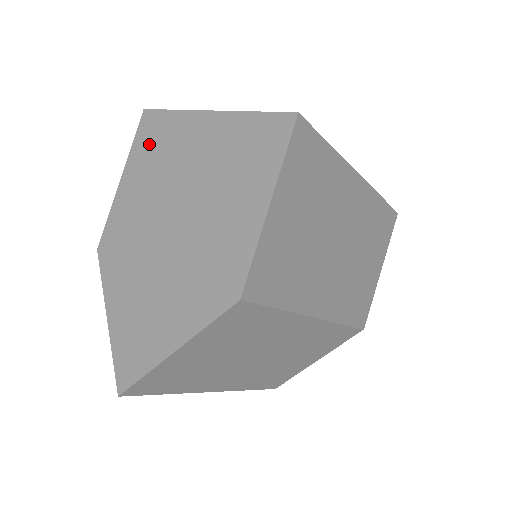
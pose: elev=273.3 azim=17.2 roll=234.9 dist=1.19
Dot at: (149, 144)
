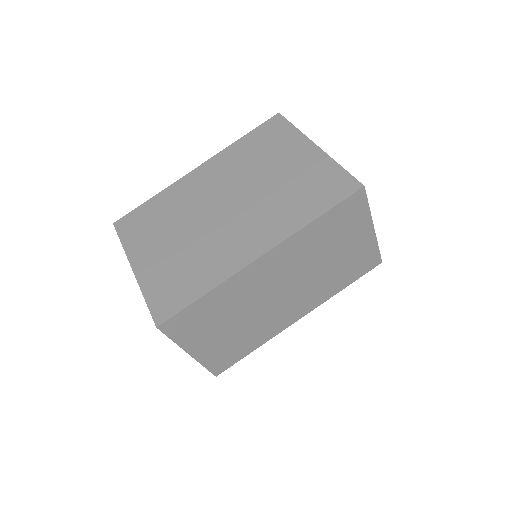
Dot at: occluded
